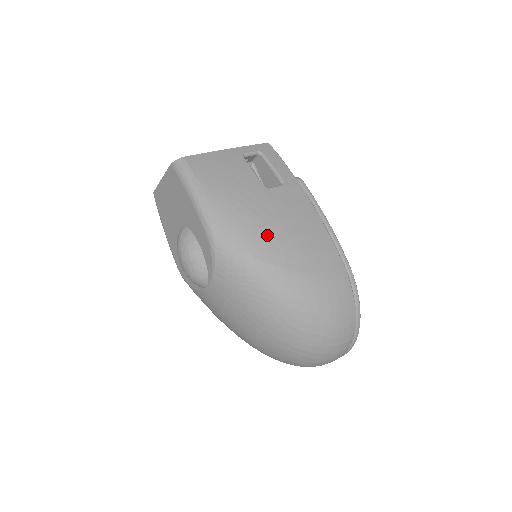
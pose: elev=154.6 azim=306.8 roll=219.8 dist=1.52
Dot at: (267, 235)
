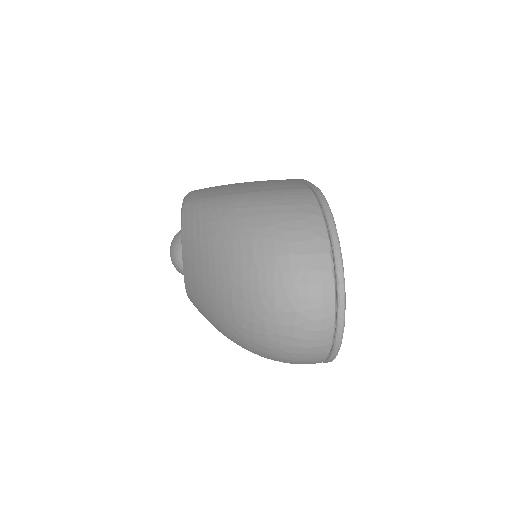
Dot at: (229, 188)
